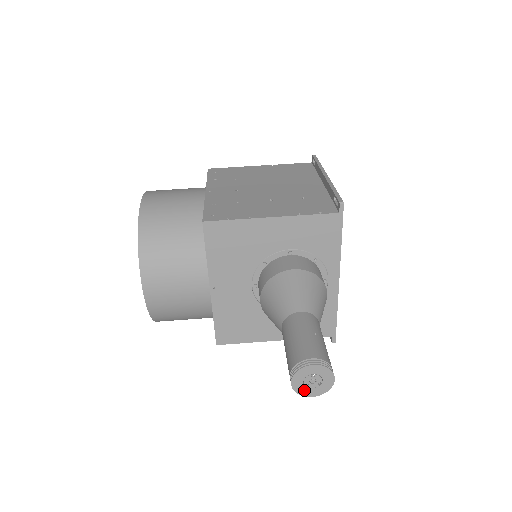
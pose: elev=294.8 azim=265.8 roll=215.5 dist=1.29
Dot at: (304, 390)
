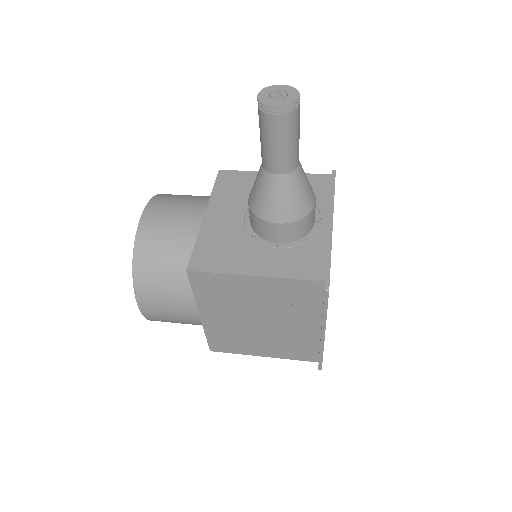
Dot at: (269, 101)
